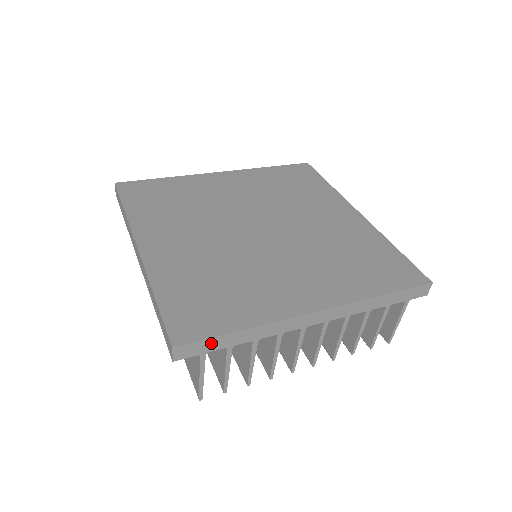
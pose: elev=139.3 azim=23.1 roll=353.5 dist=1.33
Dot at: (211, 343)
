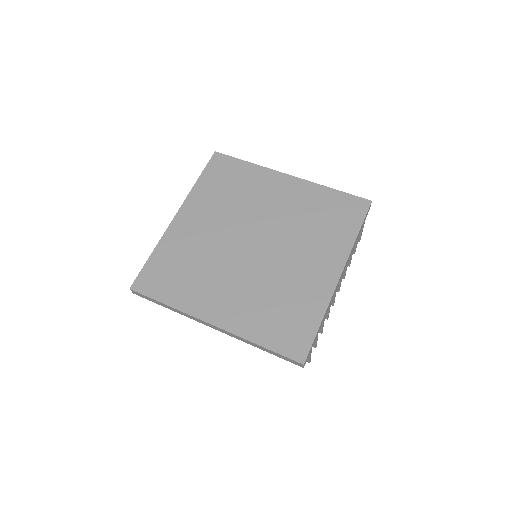
Dot at: (313, 343)
